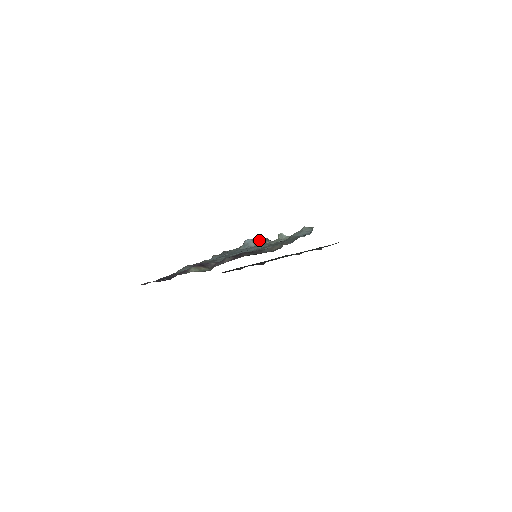
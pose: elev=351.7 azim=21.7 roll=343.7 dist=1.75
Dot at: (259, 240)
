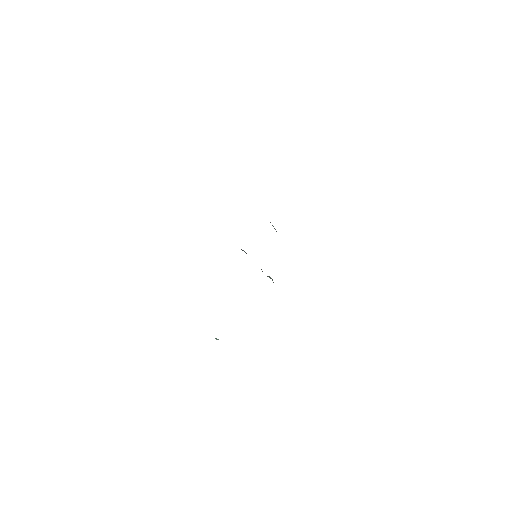
Dot at: occluded
